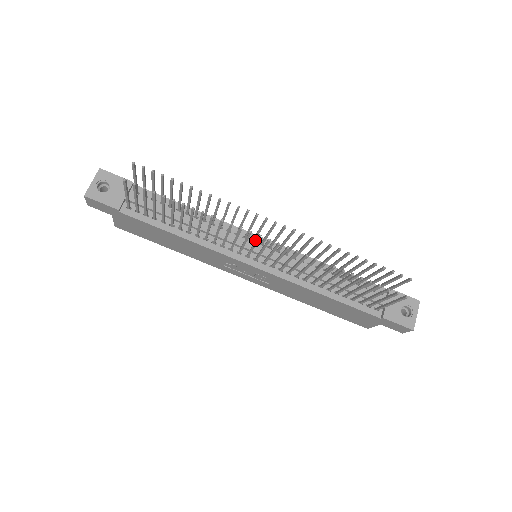
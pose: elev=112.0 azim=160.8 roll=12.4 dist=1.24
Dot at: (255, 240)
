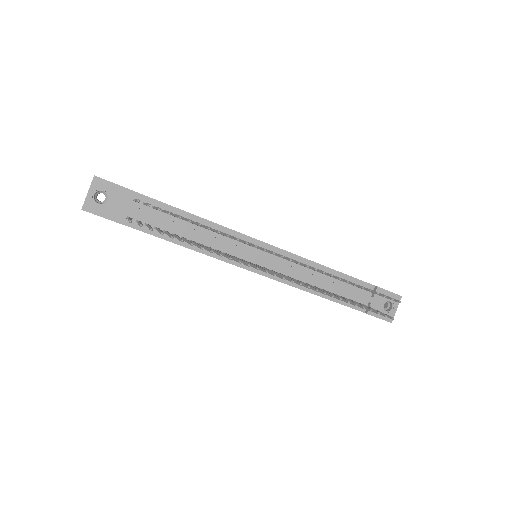
Dot at: (257, 245)
